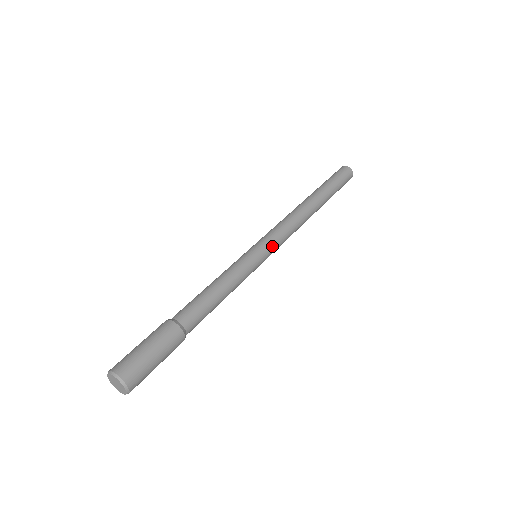
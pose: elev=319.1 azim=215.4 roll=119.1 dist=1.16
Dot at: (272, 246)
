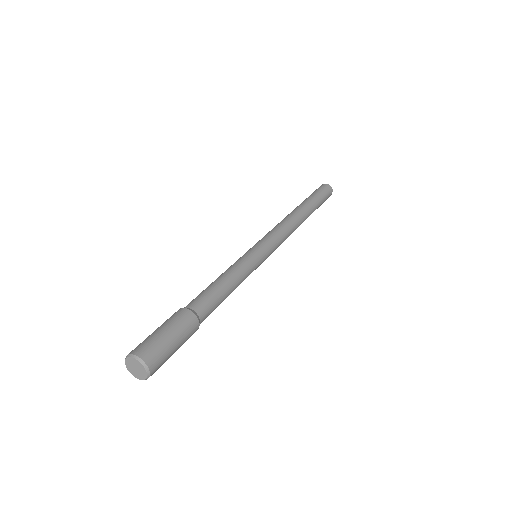
Dot at: (270, 245)
